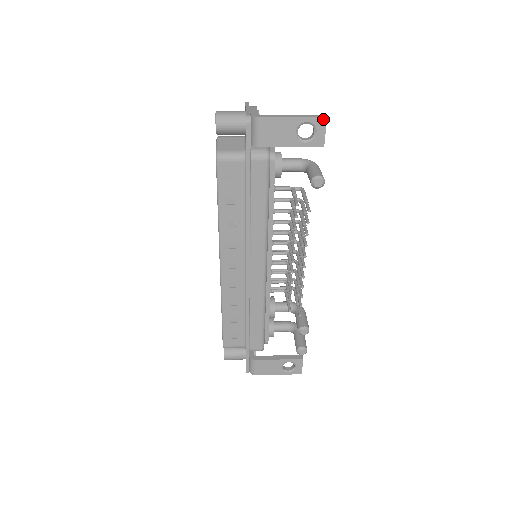
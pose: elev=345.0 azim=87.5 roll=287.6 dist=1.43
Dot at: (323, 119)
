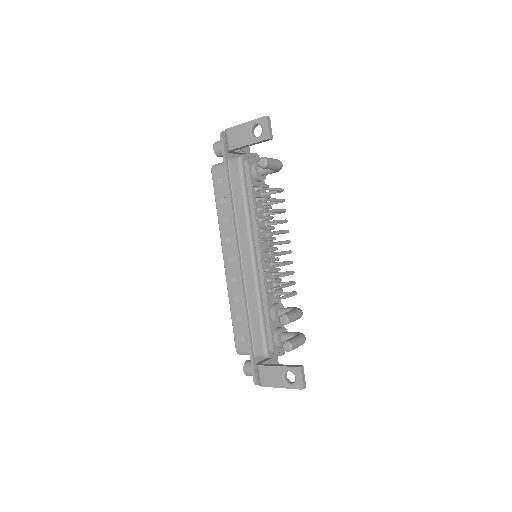
Dot at: (265, 118)
